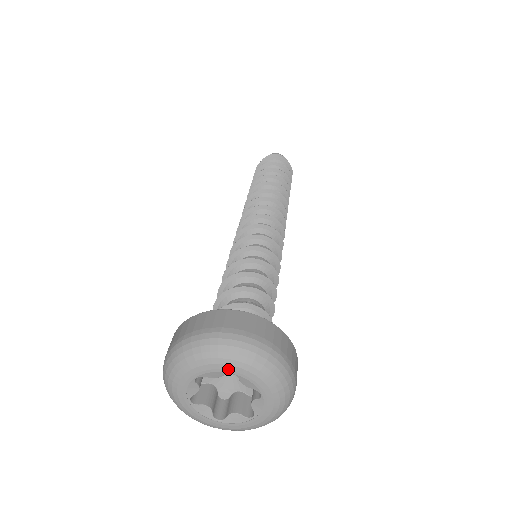
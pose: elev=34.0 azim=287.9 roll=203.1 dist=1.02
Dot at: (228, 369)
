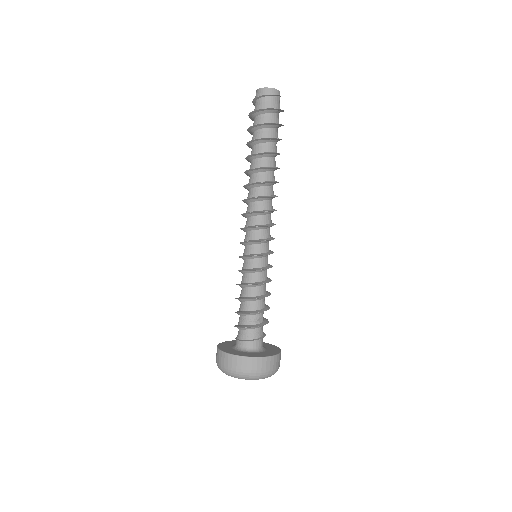
Dot at: occluded
